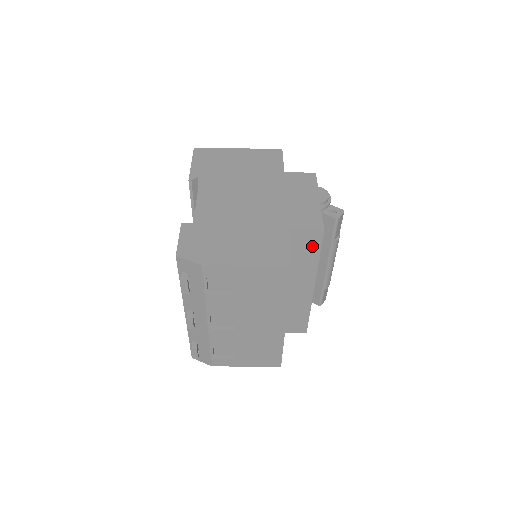
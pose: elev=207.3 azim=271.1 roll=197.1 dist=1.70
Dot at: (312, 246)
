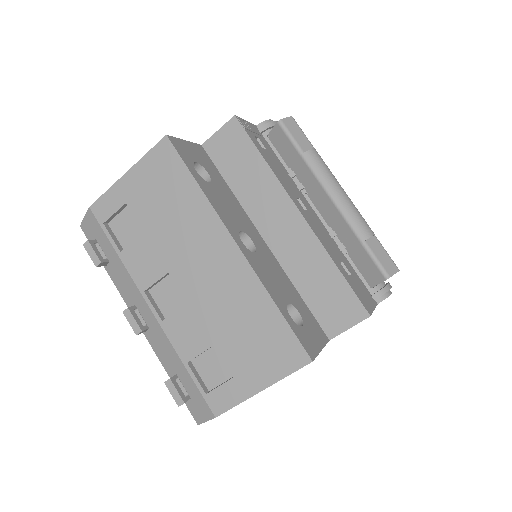
Dot at: (241, 148)
